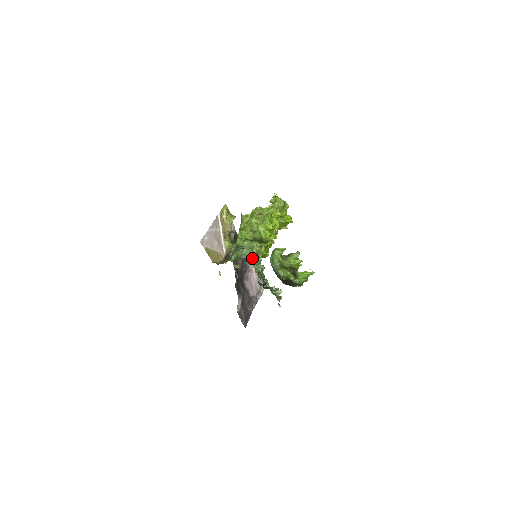
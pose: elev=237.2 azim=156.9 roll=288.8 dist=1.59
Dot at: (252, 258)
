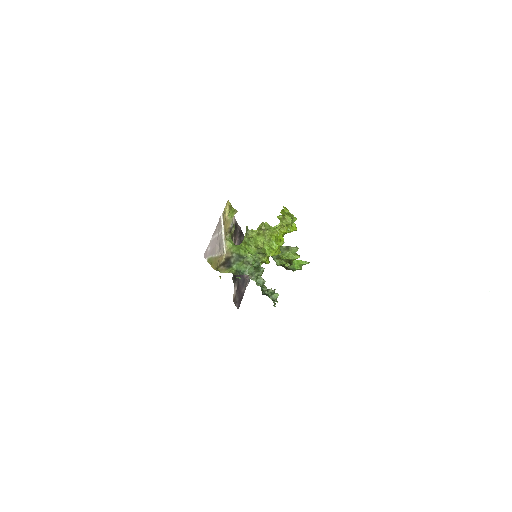
Dot at: (255, 275)
